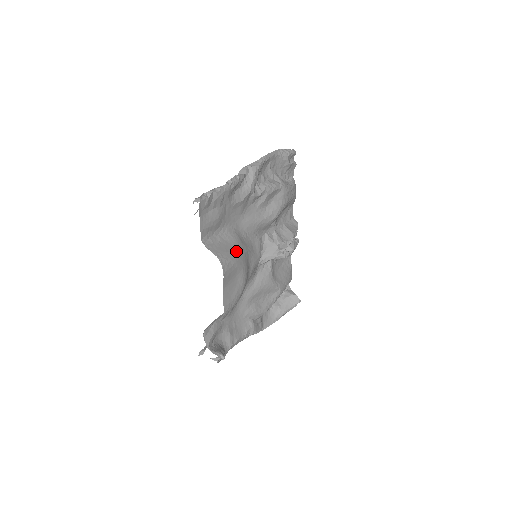
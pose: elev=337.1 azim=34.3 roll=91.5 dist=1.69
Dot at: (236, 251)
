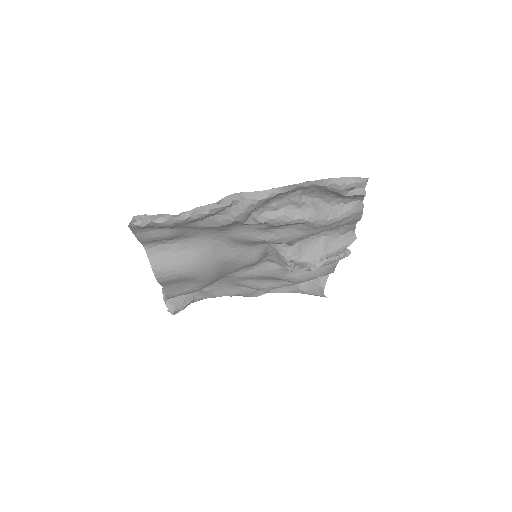
Dot at: (192, 265)
